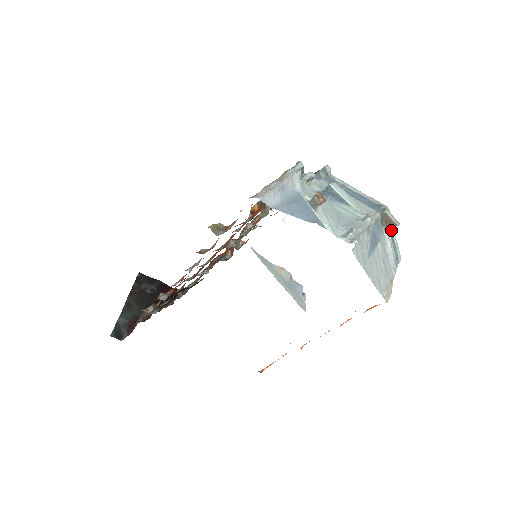
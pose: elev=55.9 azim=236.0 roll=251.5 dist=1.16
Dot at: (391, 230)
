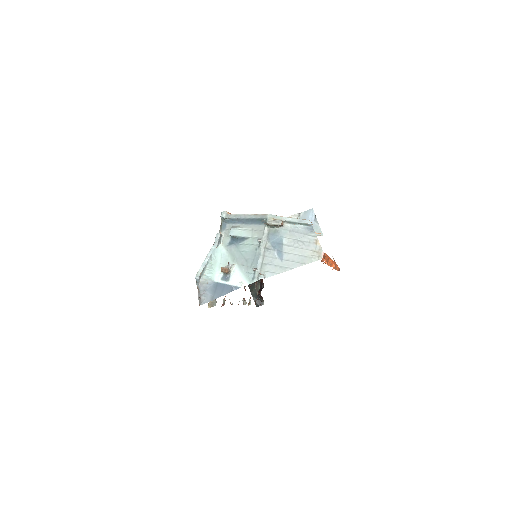
Dot at: (284, 221)
